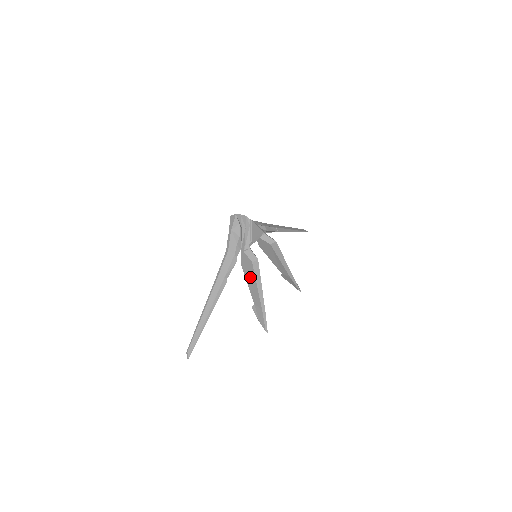
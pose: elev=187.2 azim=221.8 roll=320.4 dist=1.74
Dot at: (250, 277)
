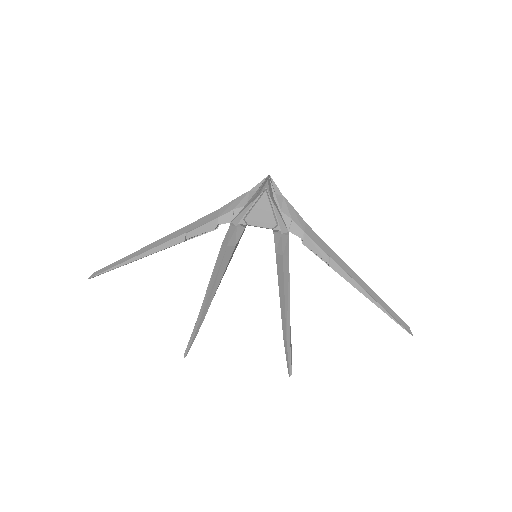
Dot at: occluded
